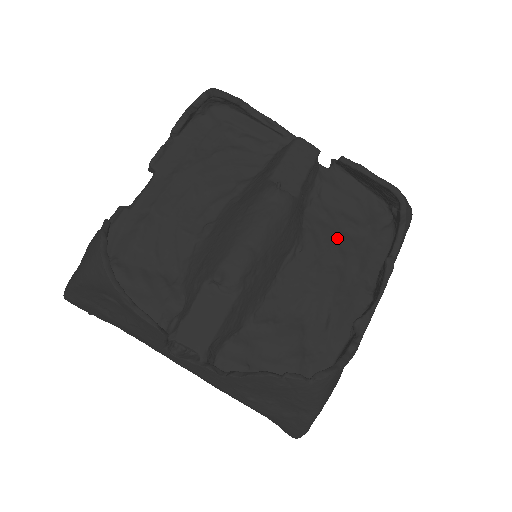
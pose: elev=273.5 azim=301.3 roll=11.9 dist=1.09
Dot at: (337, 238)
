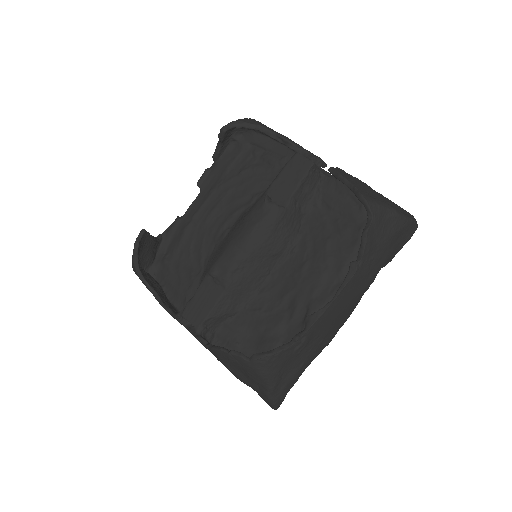
Dot at: (327, 242)
